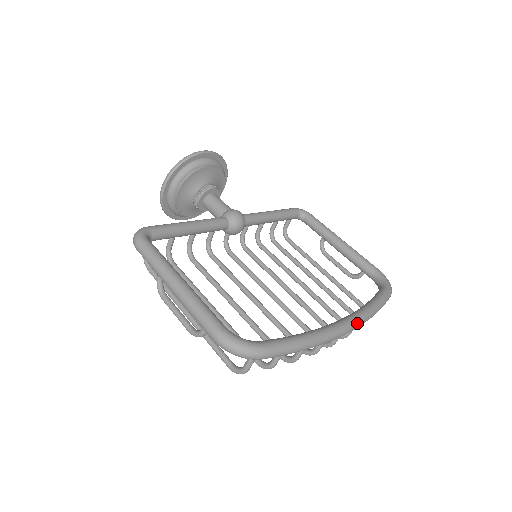
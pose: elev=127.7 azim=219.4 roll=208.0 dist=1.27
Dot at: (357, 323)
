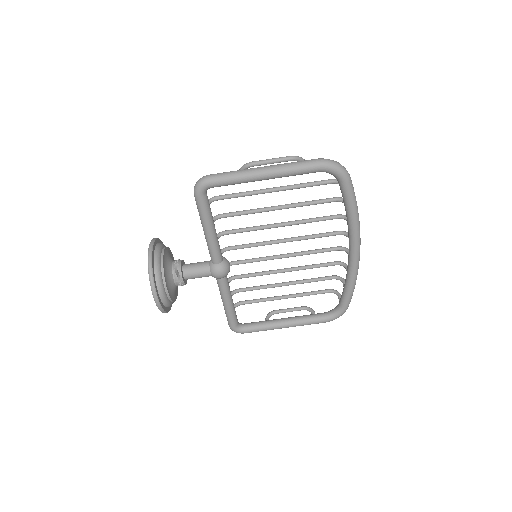
Dot at: (360, 242)
